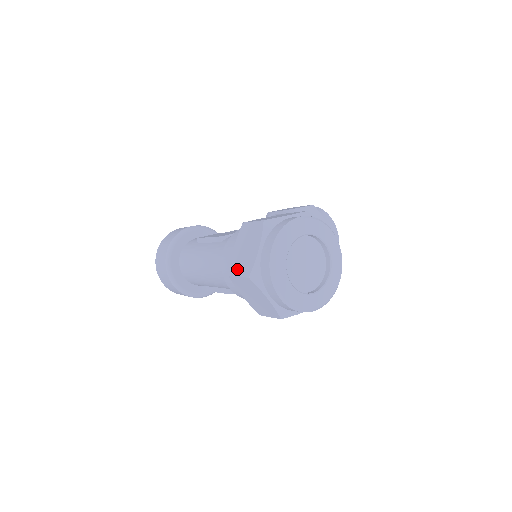
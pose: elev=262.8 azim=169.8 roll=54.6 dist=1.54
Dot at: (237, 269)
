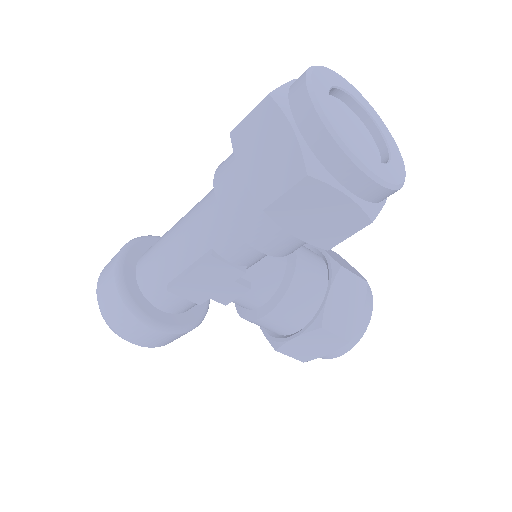
Dot at: occluded
